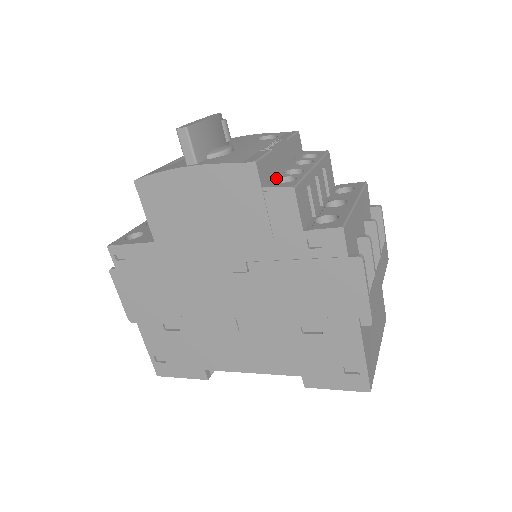
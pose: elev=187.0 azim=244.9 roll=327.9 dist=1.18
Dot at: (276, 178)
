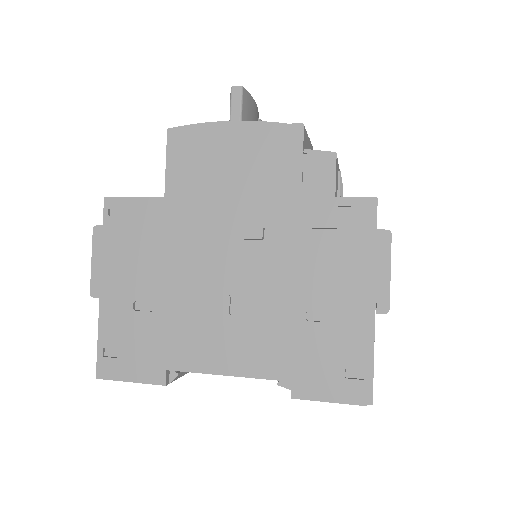
Dot at: occluded
